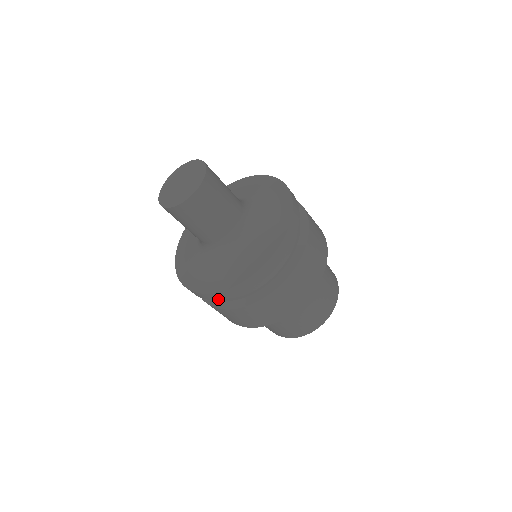
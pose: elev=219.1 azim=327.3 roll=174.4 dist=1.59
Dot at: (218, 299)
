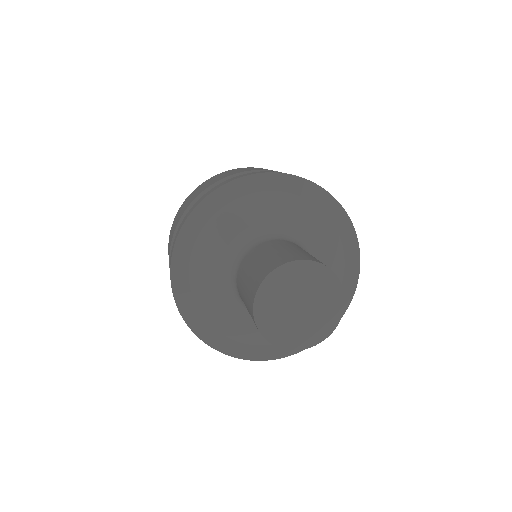
Dot at: occluded
